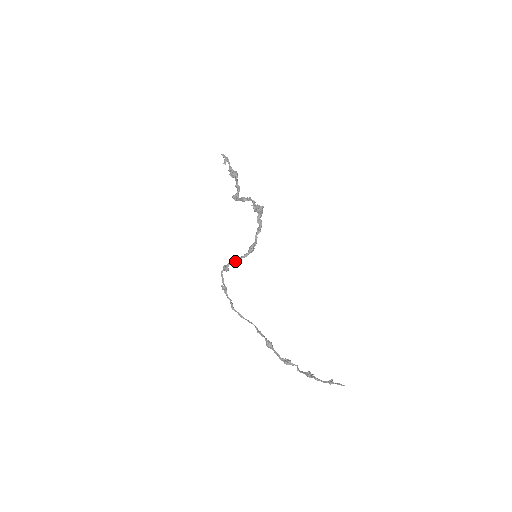
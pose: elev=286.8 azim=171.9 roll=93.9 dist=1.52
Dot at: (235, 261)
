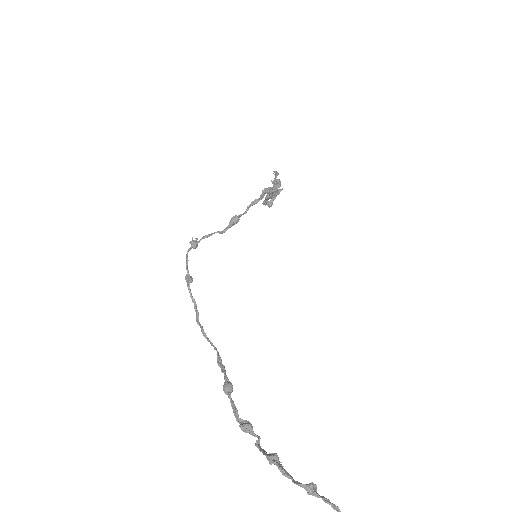
Dot at: (209, 235)
